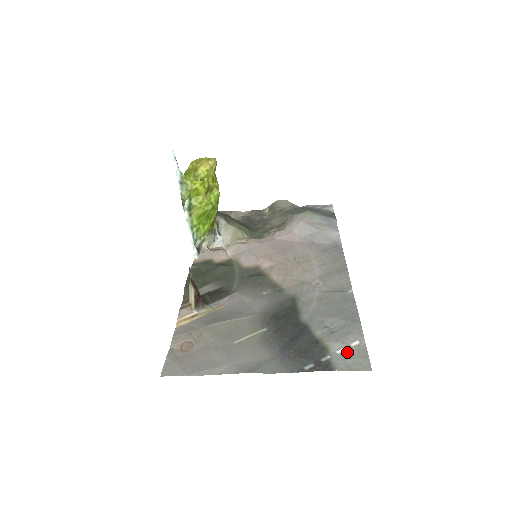
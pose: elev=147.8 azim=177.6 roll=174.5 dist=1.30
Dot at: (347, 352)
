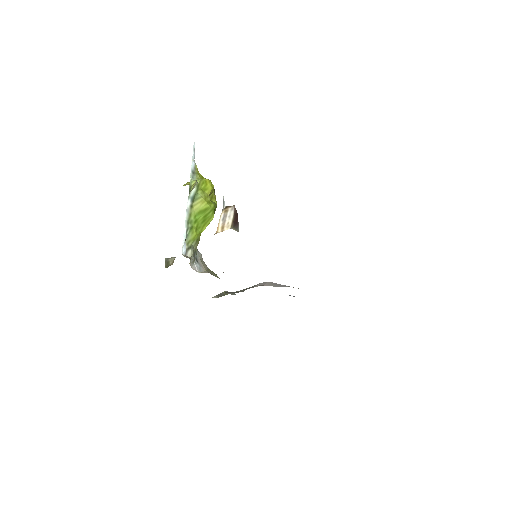
Dot at: occluded
